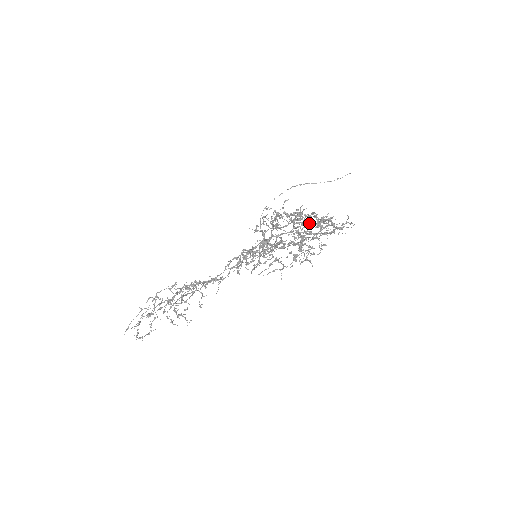
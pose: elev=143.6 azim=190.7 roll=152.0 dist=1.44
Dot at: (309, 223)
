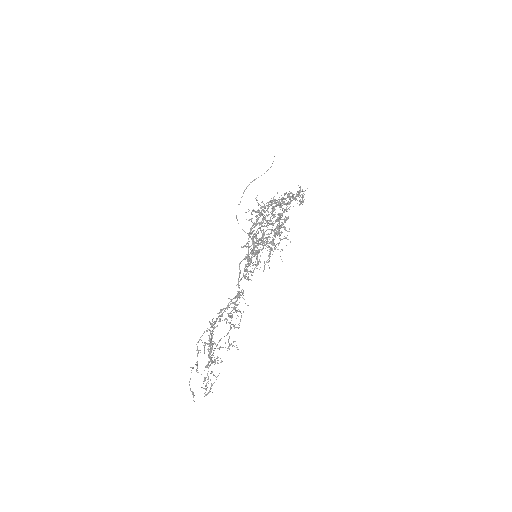
Dot at: occluded
